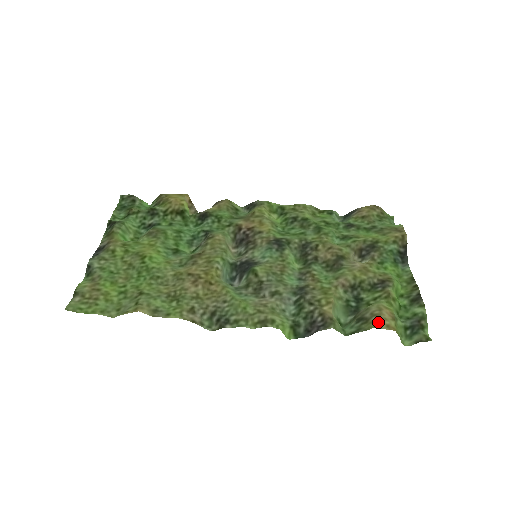
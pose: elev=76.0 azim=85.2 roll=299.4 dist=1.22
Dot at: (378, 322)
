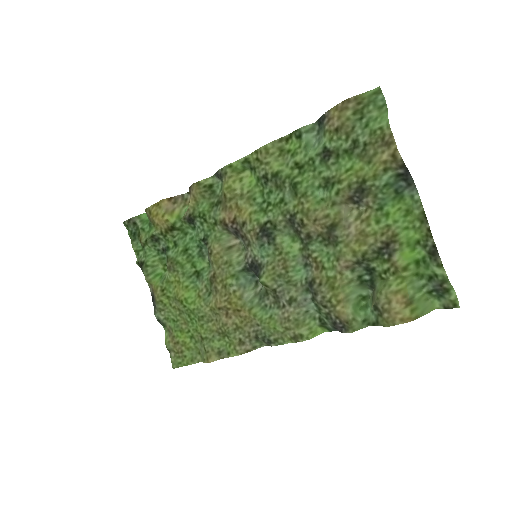
Dot at: (390, 320)
